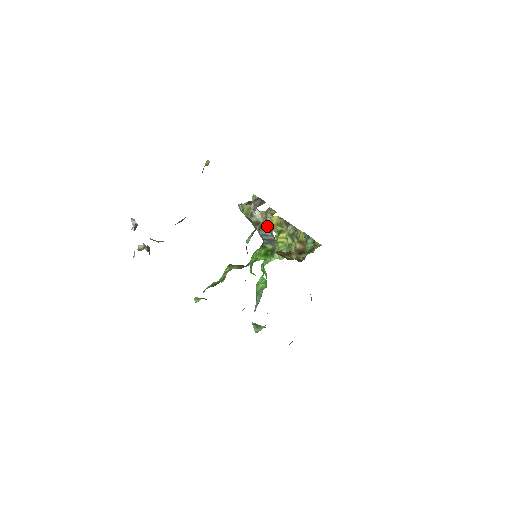
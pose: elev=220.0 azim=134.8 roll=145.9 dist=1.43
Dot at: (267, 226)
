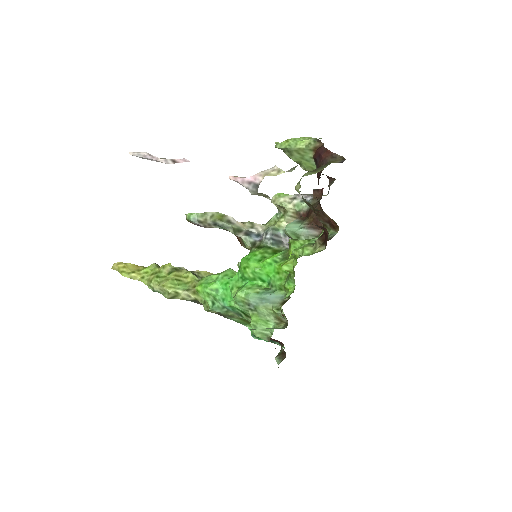
Dot at: (280, 227)
